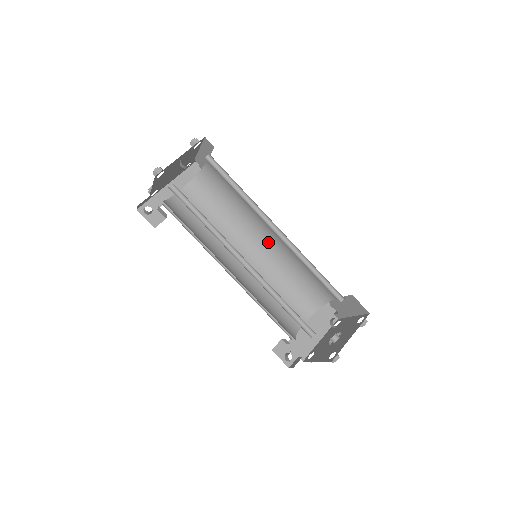
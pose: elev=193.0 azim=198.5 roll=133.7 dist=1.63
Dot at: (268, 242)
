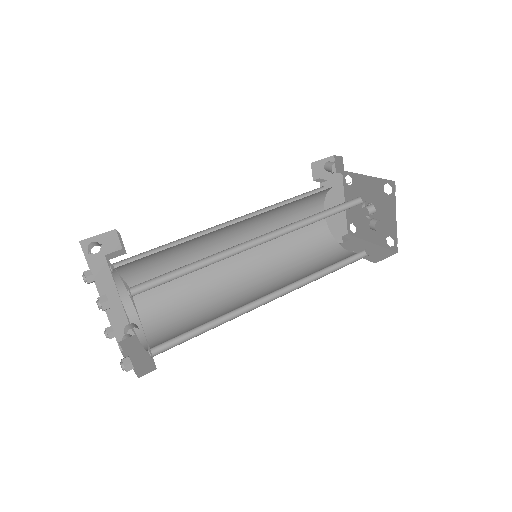
Dot at: (241, 221)
